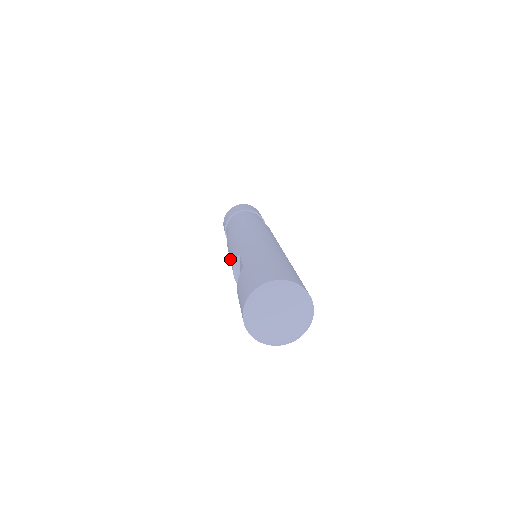
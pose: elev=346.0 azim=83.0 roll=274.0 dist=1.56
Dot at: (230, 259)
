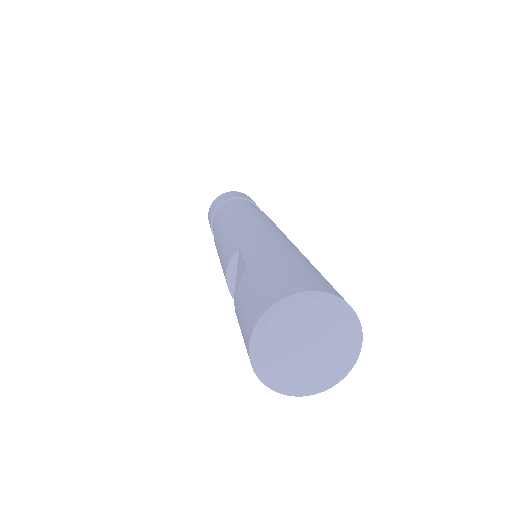
Dot at: (220, 256)
